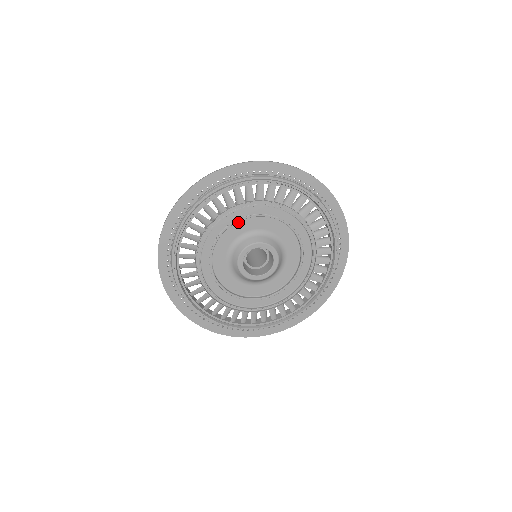
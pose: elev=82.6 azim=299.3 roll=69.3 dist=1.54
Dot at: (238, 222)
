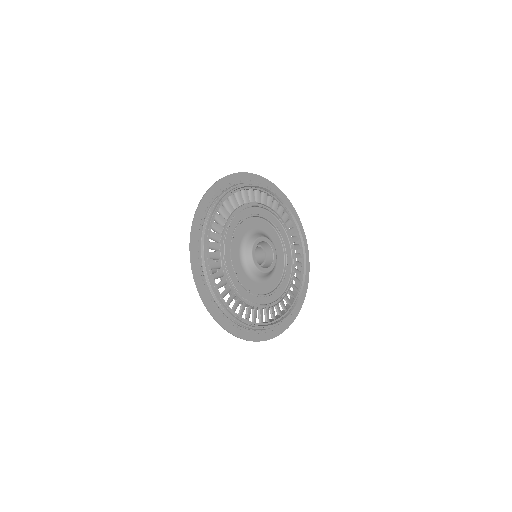
Dot at: (232, 239)
